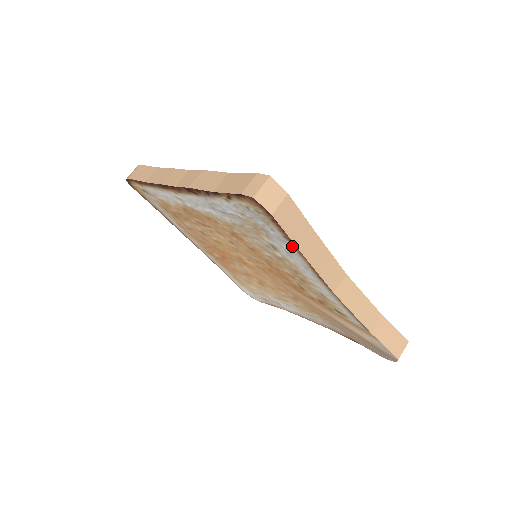
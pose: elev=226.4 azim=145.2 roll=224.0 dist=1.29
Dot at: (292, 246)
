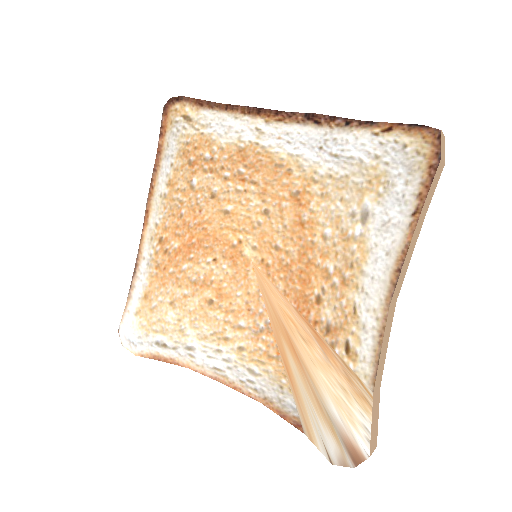
Dot at: (412, 211)
